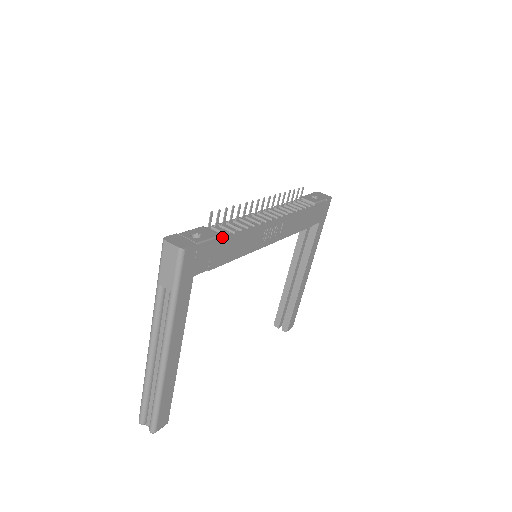
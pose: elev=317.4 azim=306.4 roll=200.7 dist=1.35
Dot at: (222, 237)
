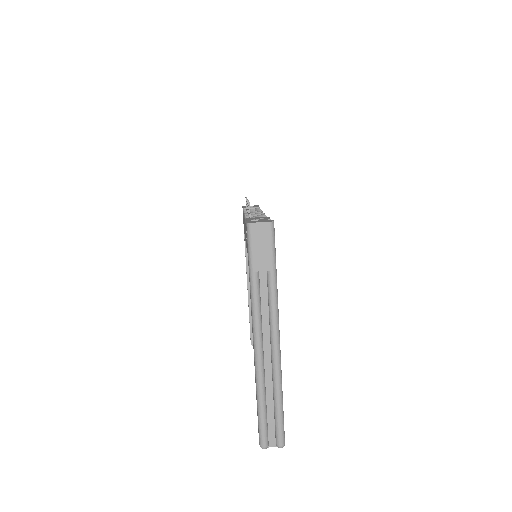
Dot at: occluded
